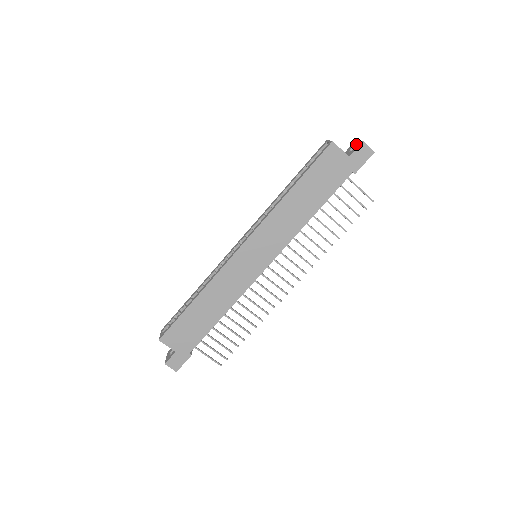
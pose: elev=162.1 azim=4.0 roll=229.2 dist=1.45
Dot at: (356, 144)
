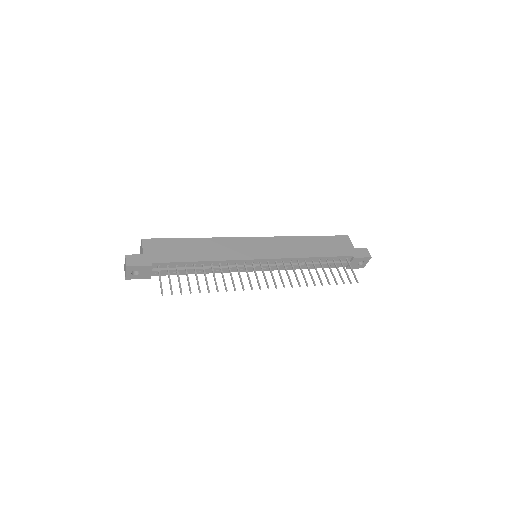
Dot at: occluded
